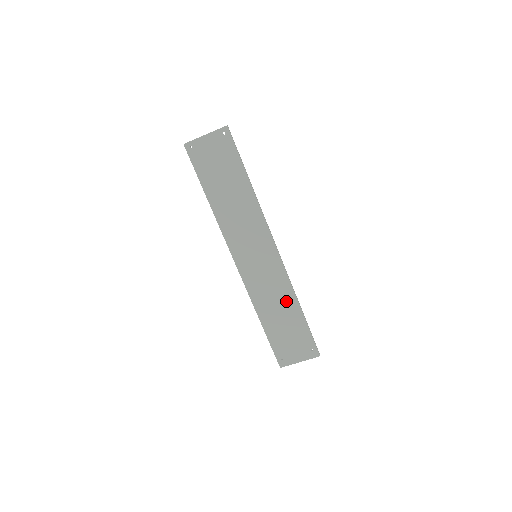
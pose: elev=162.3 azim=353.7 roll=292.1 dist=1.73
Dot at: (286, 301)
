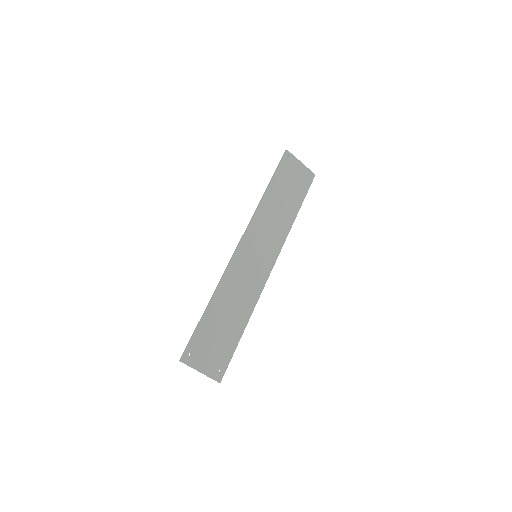
Dot at: (242, 309)
